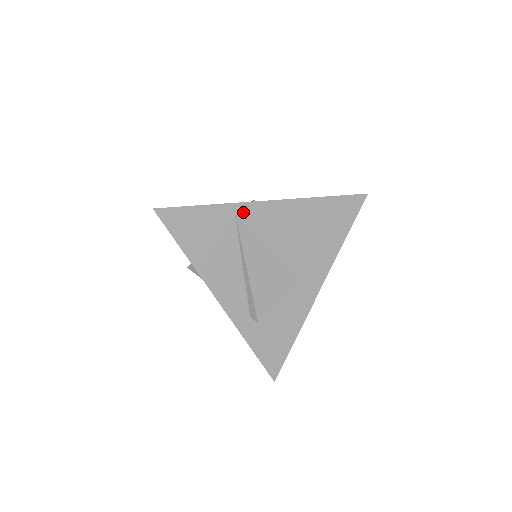
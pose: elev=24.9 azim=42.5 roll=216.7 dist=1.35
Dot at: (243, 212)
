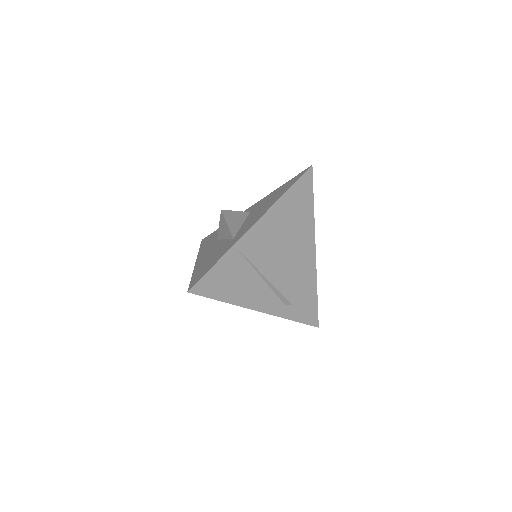
Dot at: (243, 245)
